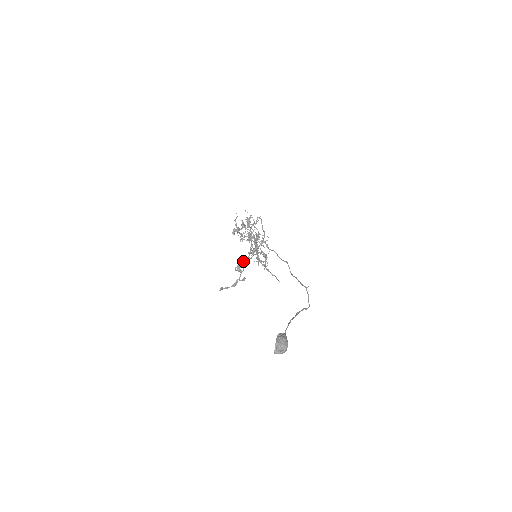
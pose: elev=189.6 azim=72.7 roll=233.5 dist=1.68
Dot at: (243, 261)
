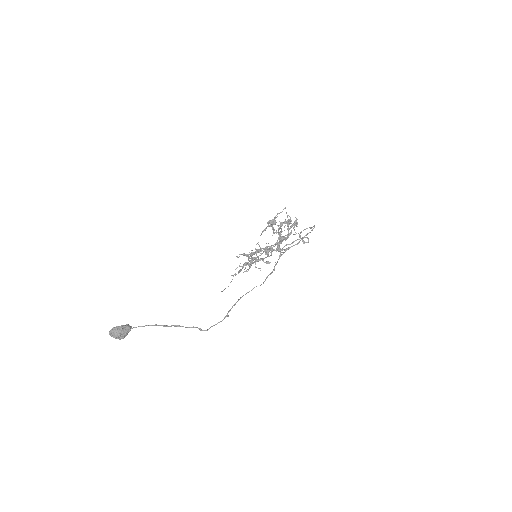
Dot at: occluded
